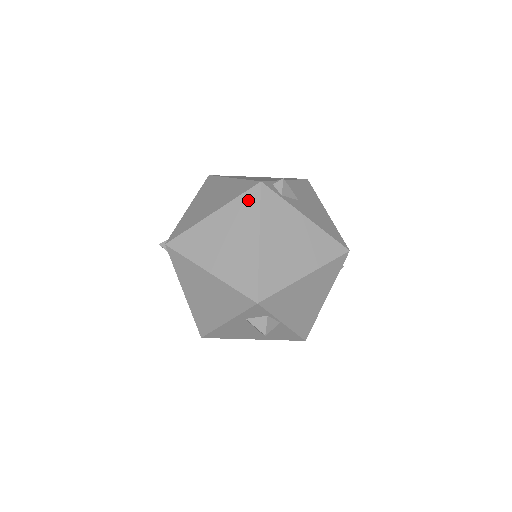
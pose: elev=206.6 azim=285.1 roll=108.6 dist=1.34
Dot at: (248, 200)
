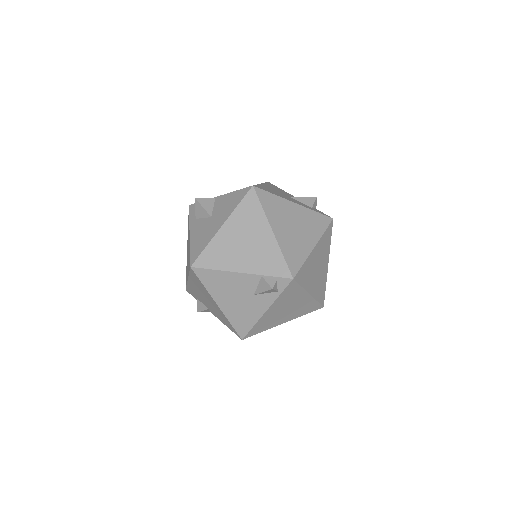
Dot at: occluded
